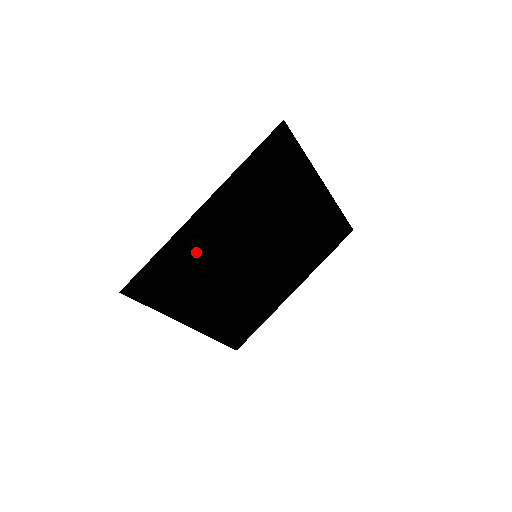
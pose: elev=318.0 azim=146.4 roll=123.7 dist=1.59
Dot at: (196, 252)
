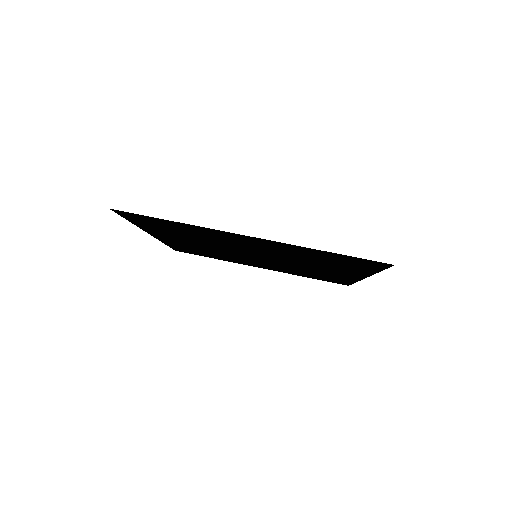
Dot at: (193, 247)
